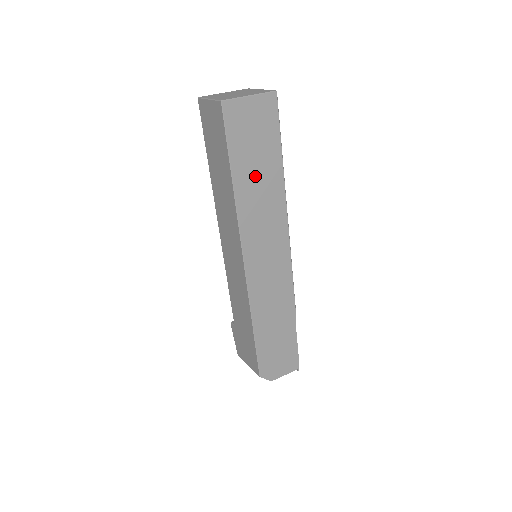
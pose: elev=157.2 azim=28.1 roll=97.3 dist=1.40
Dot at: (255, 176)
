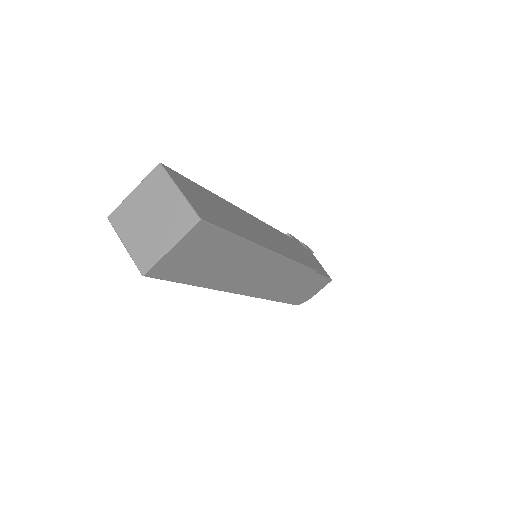
Dot at: (221, 268)
